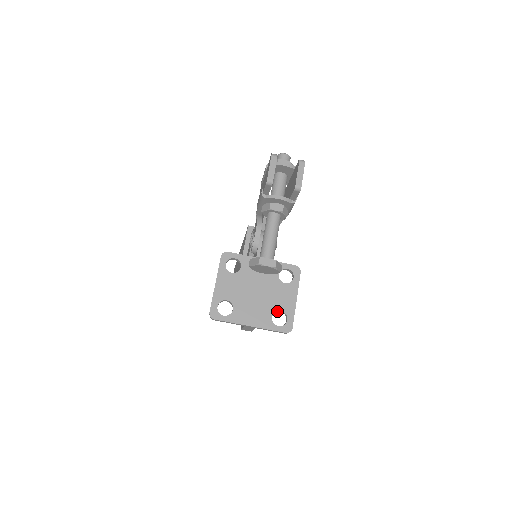
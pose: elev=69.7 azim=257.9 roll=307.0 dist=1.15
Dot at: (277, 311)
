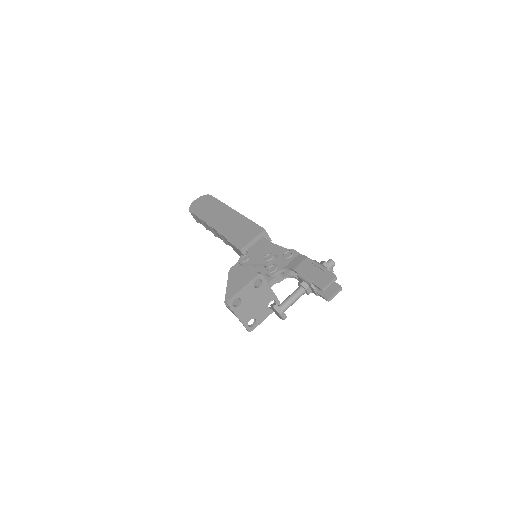
Dot at: (253, 317)
